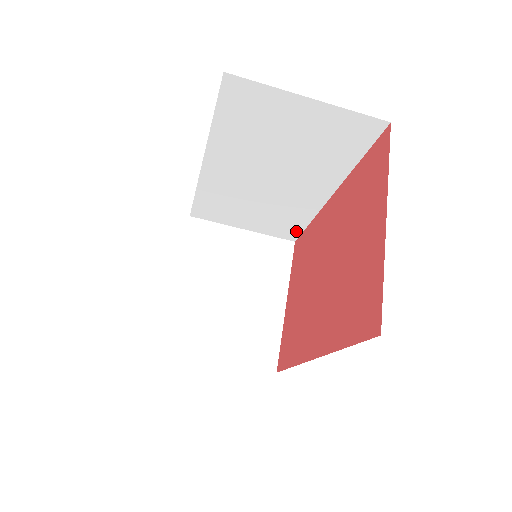
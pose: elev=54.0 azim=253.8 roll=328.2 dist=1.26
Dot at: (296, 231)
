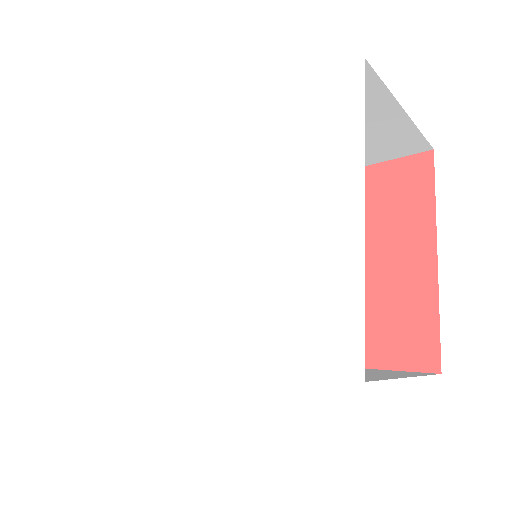
Dot at: occluded
